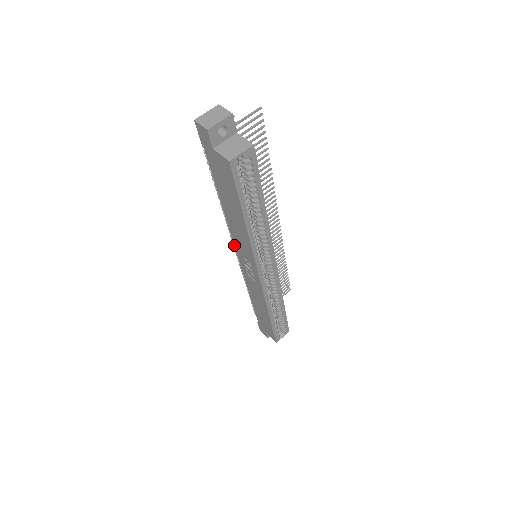
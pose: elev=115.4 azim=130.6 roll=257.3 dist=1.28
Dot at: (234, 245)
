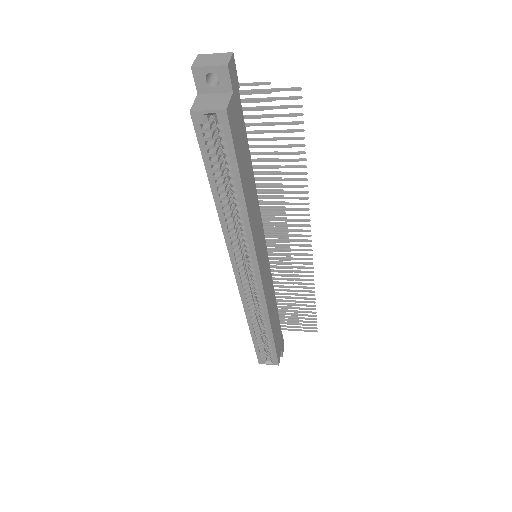
Dot at: occluded
